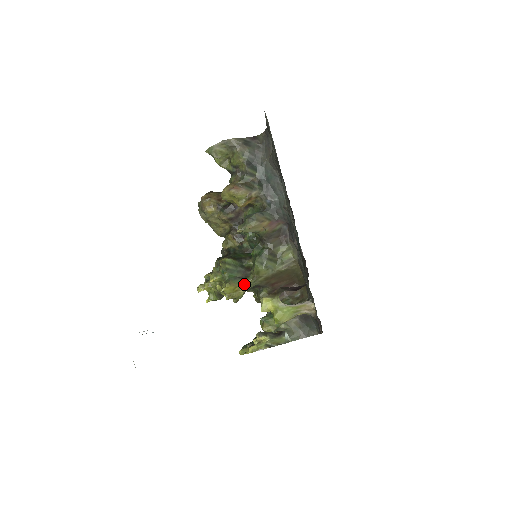
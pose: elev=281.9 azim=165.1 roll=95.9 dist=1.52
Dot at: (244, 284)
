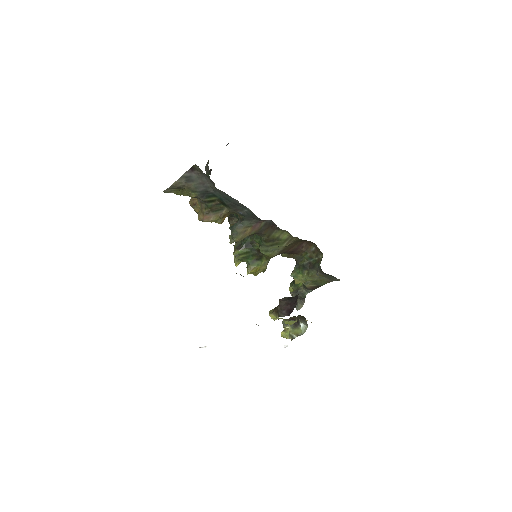
Dot at: (262, 264)
